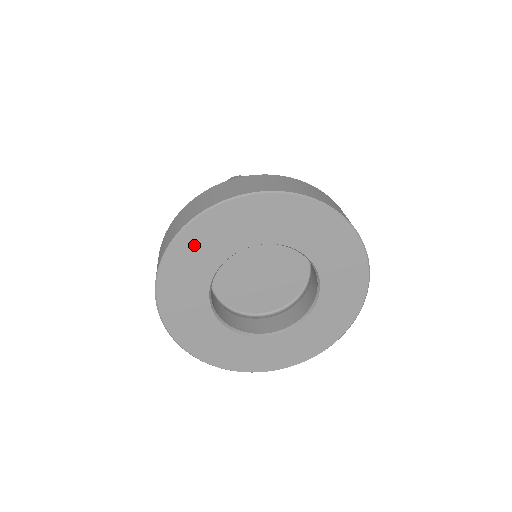
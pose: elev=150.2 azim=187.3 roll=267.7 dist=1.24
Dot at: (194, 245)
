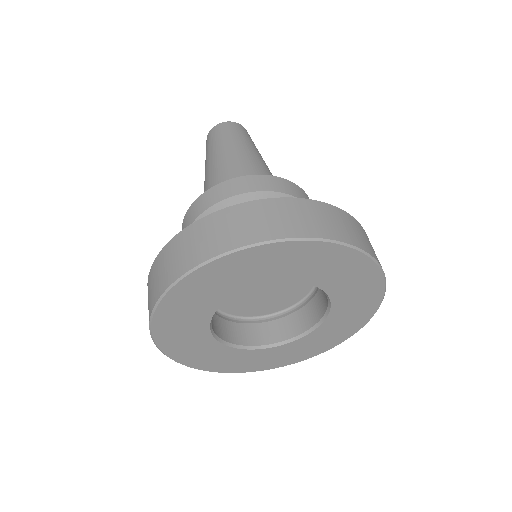
Dot at: (273, 258)
